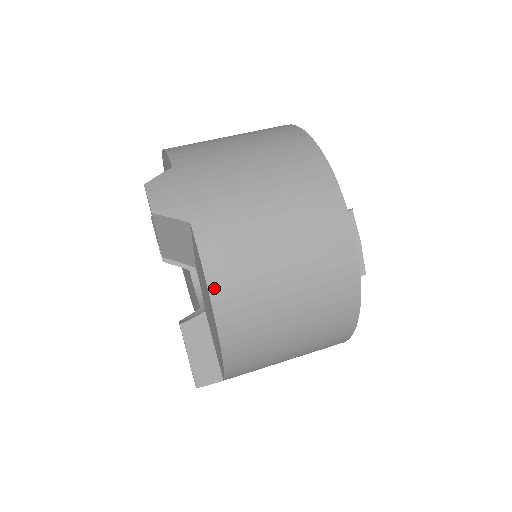
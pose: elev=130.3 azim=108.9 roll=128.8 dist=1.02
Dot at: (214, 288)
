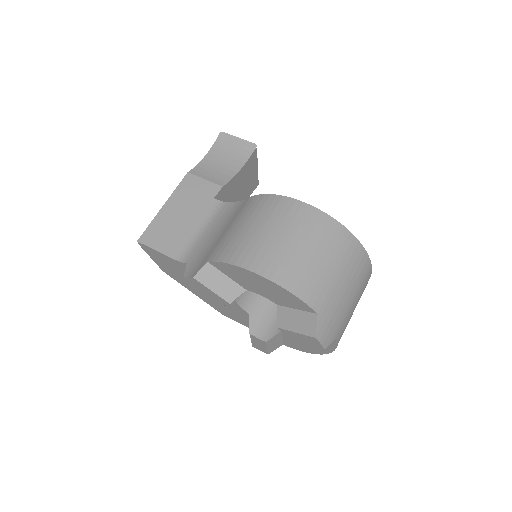
Dot at: occluded
